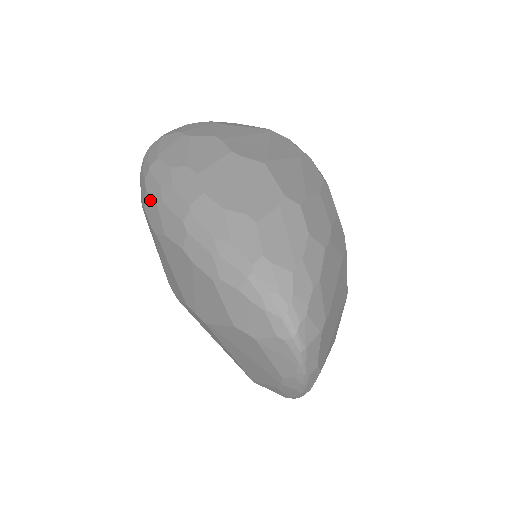
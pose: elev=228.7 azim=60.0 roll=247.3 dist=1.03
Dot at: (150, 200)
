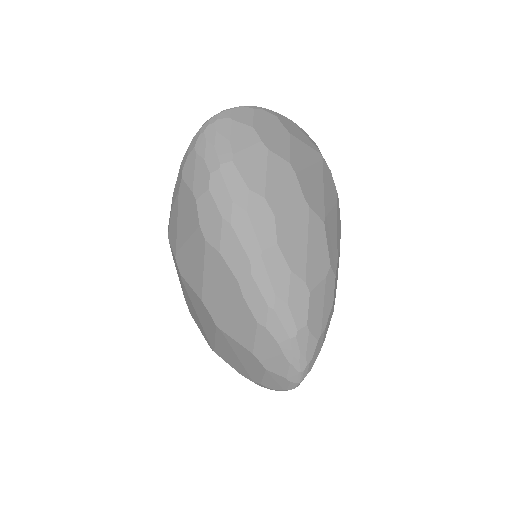
Dot at: (212, 204)
